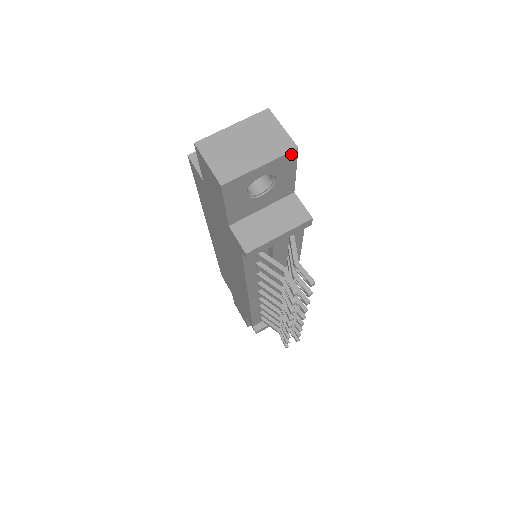
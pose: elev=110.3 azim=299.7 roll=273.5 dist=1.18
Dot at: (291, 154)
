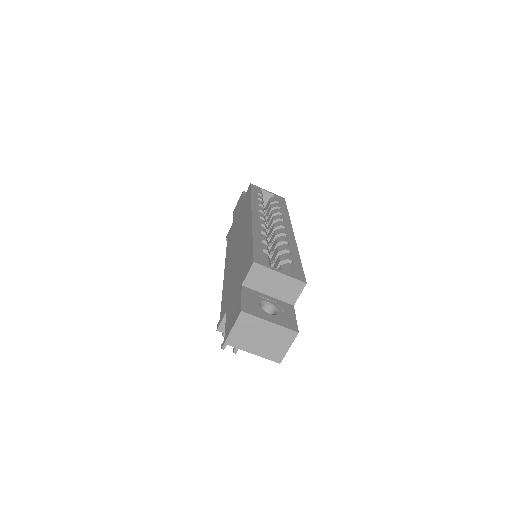
Dot at: (275, 359)
